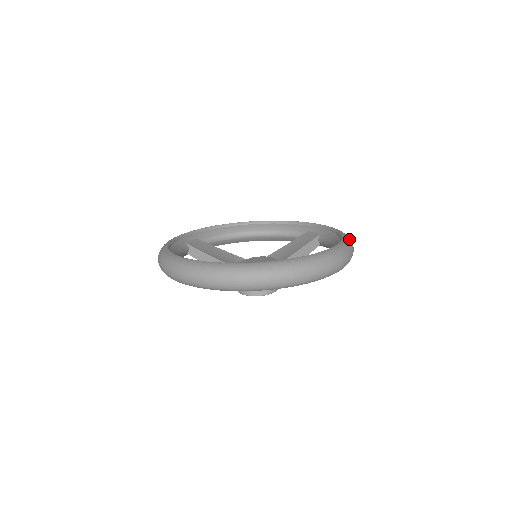
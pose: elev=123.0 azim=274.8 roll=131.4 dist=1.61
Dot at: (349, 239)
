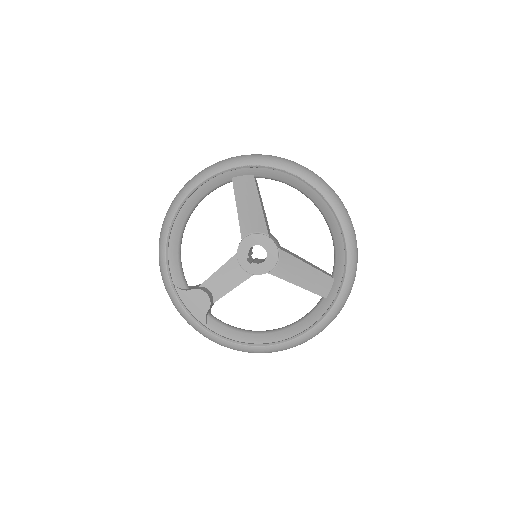
Dot at: (296, 344)
